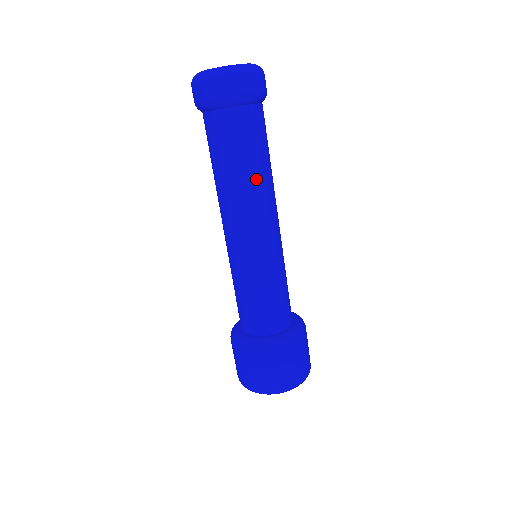
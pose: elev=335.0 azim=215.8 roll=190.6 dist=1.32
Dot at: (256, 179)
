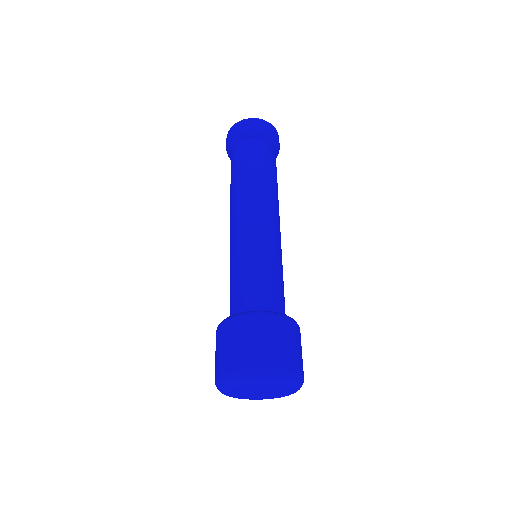
Dot at: (274, 186)
